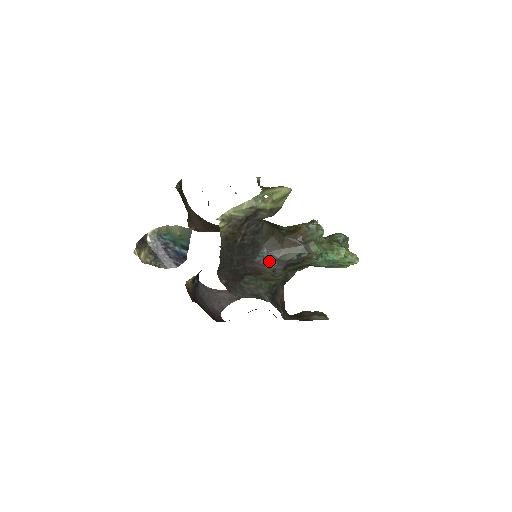
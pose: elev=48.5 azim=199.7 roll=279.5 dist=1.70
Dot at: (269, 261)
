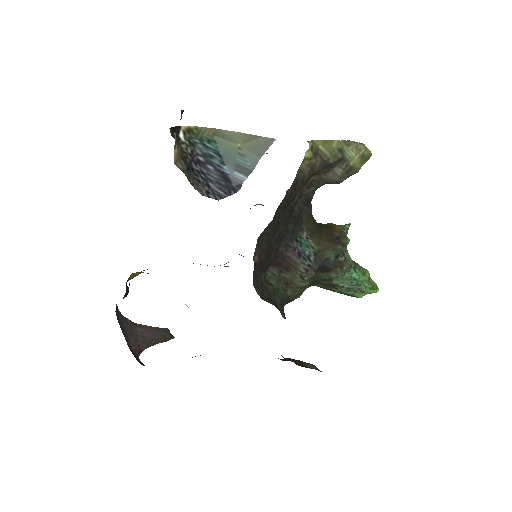
Dot at: (305, 252)
